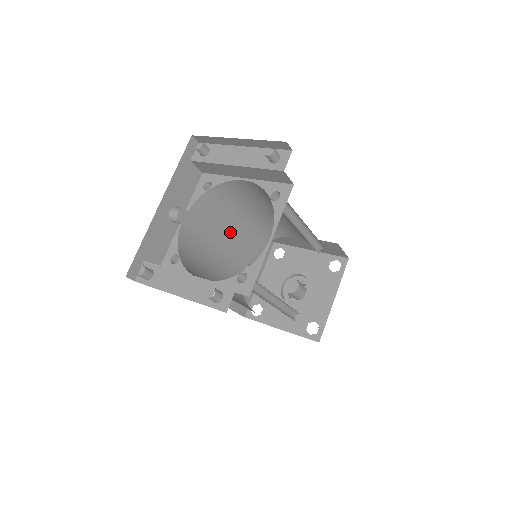
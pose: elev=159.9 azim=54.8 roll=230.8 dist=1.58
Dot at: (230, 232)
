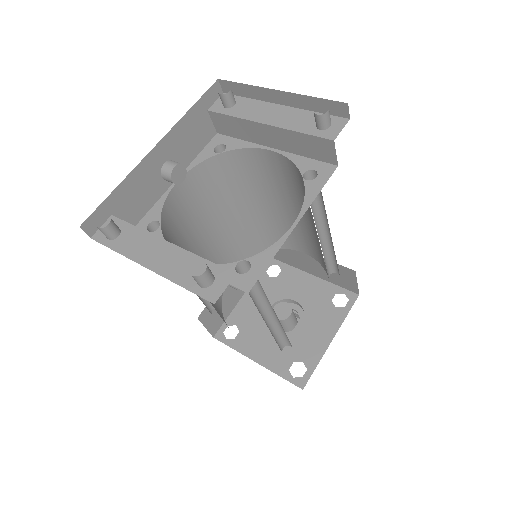
Dot at: (228, 222)
